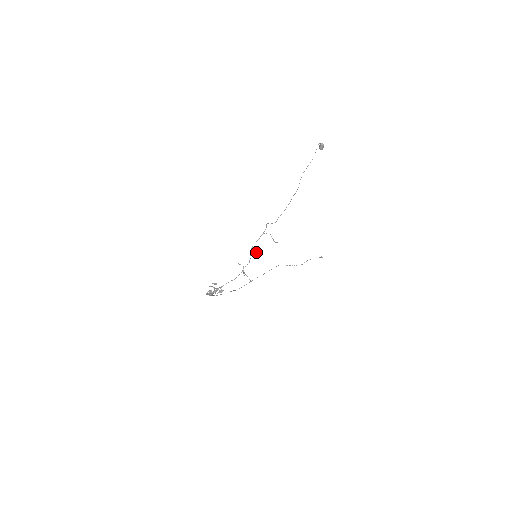
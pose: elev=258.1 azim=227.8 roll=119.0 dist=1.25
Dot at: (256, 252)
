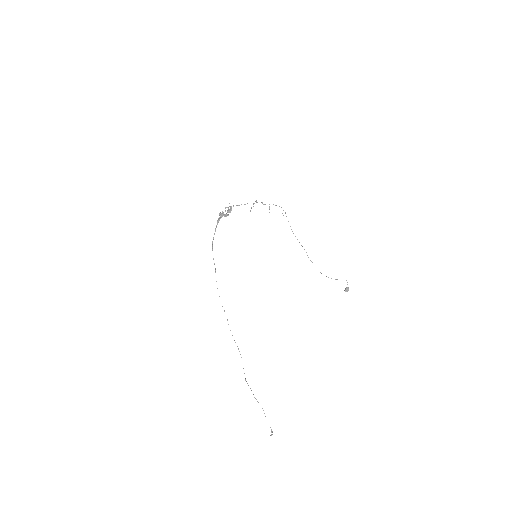
Dot at: (269, 207)
